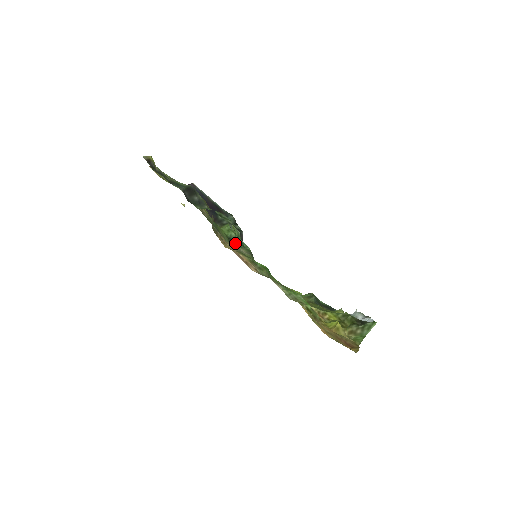
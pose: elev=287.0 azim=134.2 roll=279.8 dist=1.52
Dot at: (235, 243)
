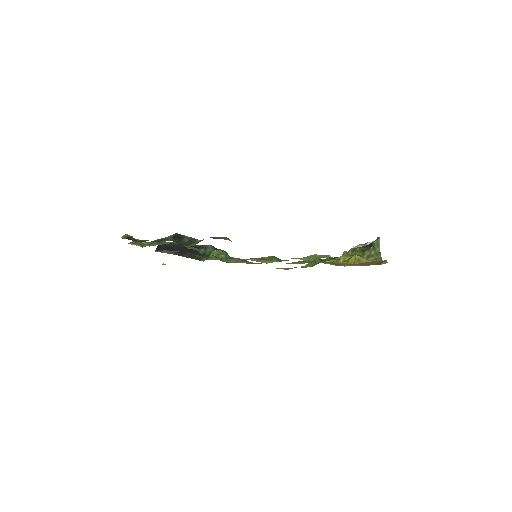
Dot at: occluded
